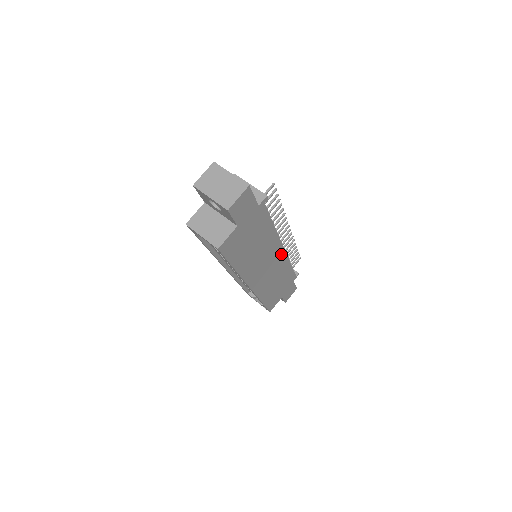
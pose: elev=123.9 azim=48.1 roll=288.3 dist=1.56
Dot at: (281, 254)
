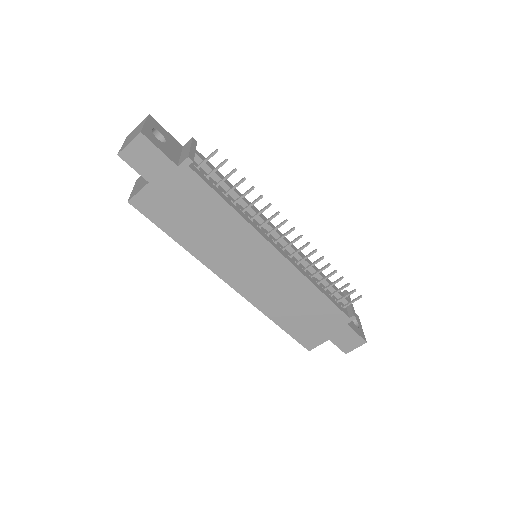
Dot at: (281, 262)
